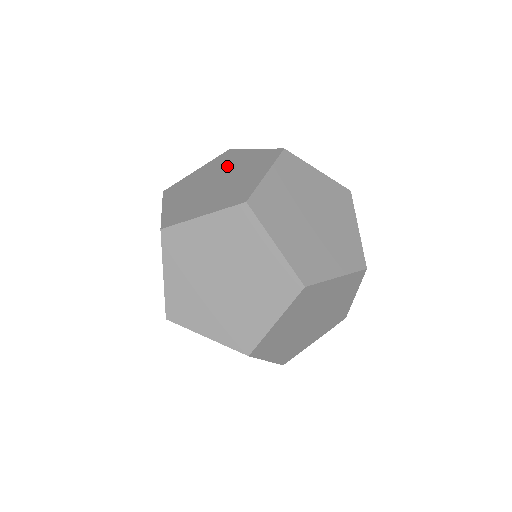
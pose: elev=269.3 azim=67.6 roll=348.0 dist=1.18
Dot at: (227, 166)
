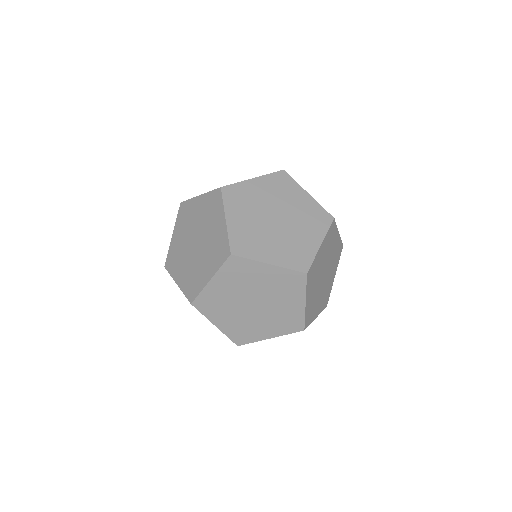
Dot at: (277, 297)
